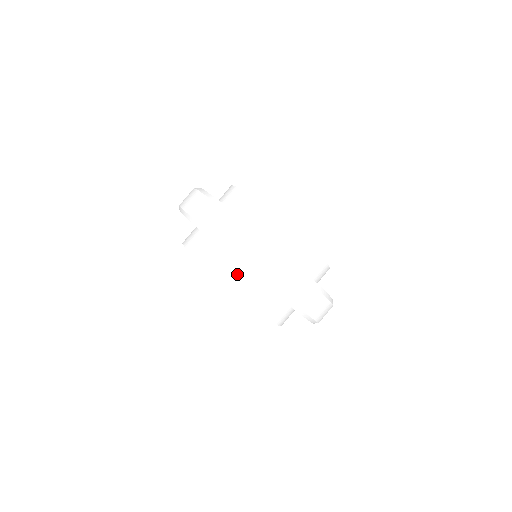
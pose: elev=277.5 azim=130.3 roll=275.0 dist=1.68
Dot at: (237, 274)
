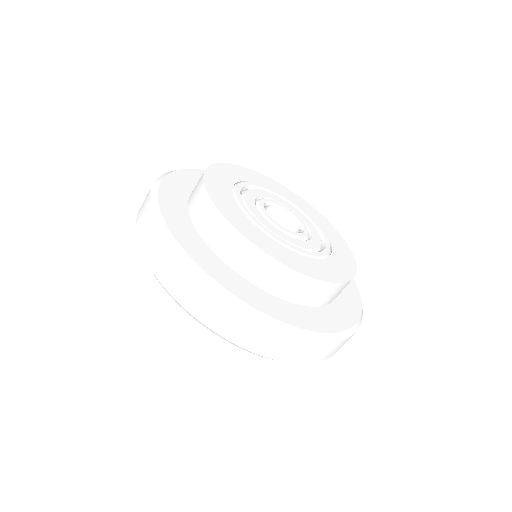
Dot at: occluded
